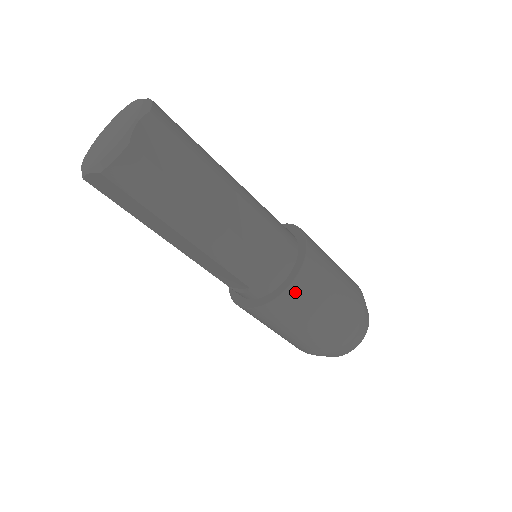
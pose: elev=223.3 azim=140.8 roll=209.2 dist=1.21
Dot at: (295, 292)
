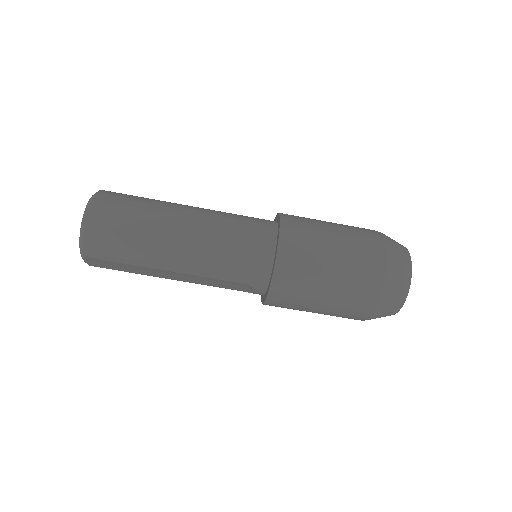
Dot at: (284, 270)
